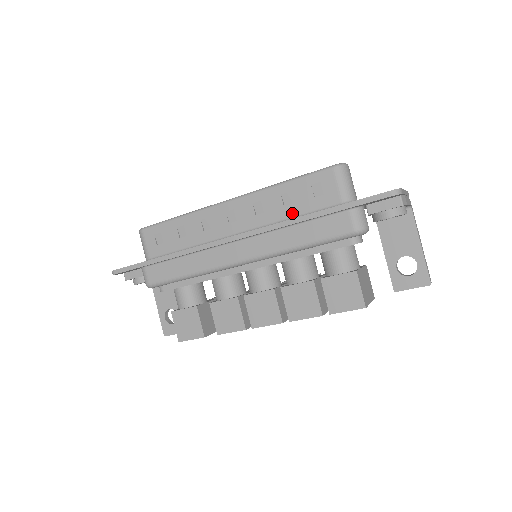
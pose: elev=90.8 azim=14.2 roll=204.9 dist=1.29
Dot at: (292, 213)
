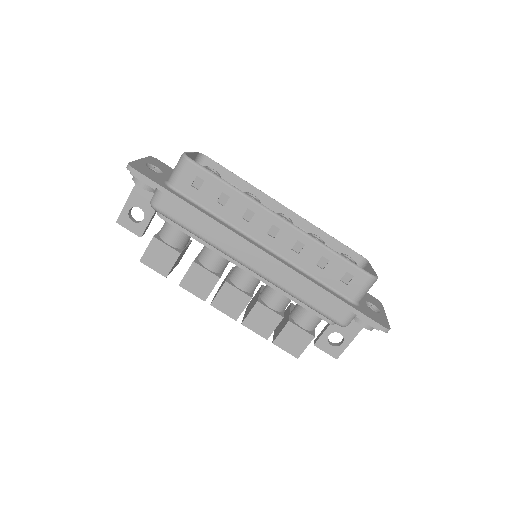
Dot at: (316, 274)
